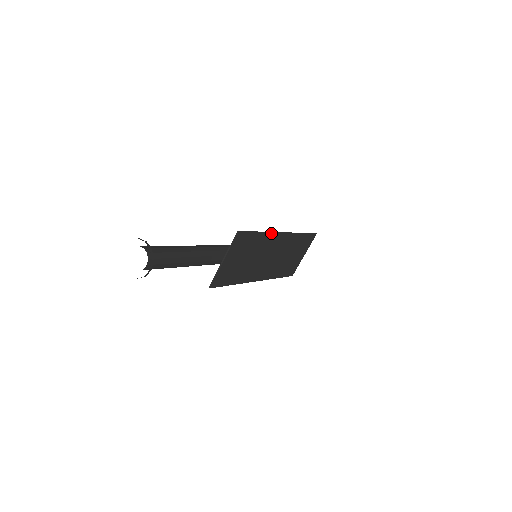
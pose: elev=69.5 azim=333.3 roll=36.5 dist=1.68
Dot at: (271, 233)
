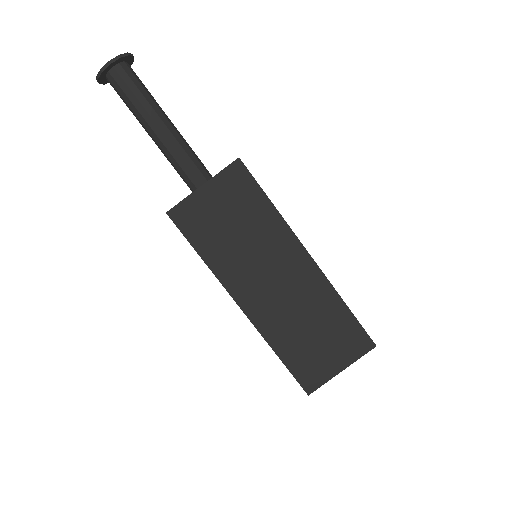
Dot at: (289, 228)
